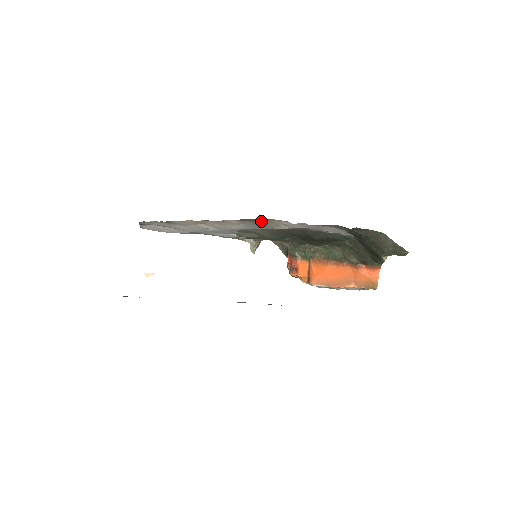
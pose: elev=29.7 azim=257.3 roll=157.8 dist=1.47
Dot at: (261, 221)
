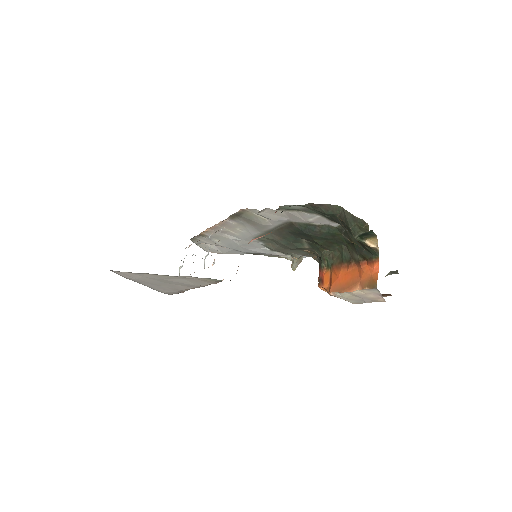
Dot at: (243, 215)
